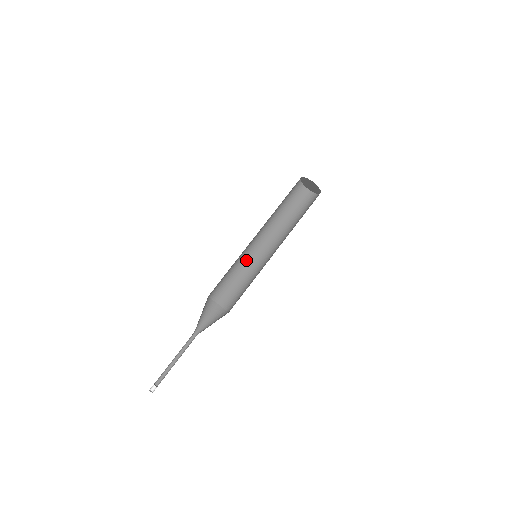
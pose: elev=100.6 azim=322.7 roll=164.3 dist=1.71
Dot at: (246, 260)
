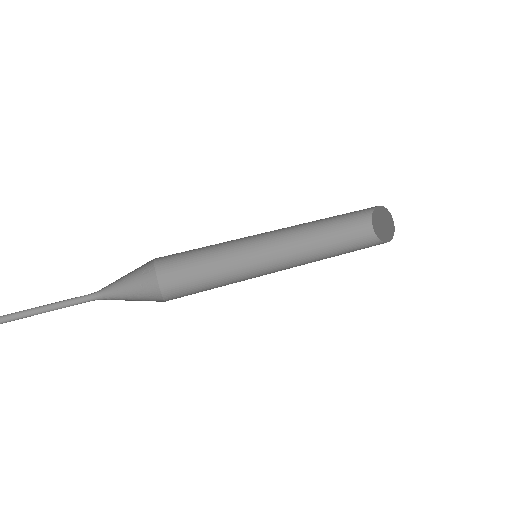
Dot at: (246, 277)
